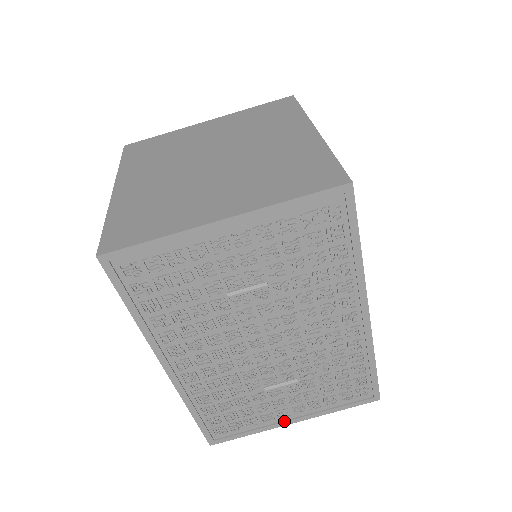
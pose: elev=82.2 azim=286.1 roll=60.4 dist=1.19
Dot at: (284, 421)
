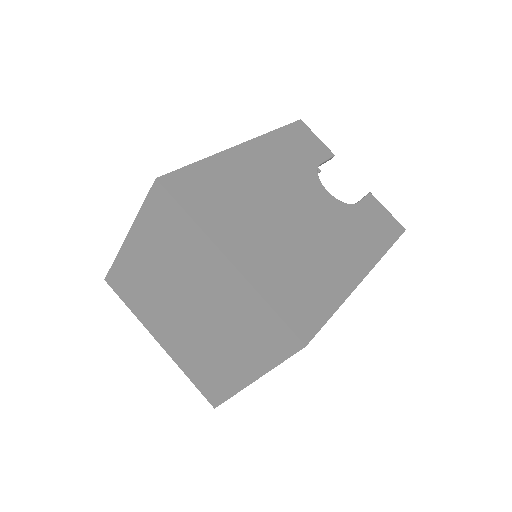
Dot at: occluded
